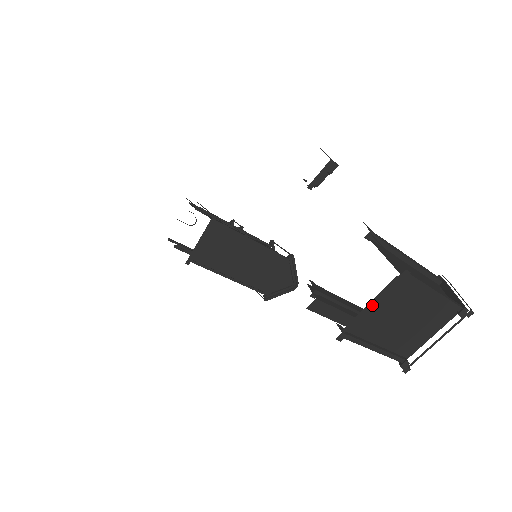
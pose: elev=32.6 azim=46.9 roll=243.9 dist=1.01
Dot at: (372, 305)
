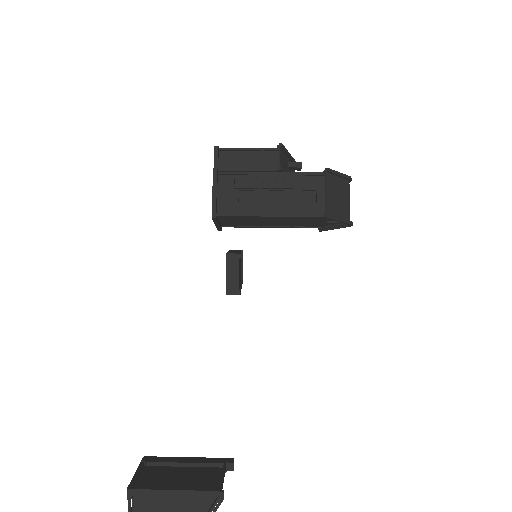
Dot at: out of frame
